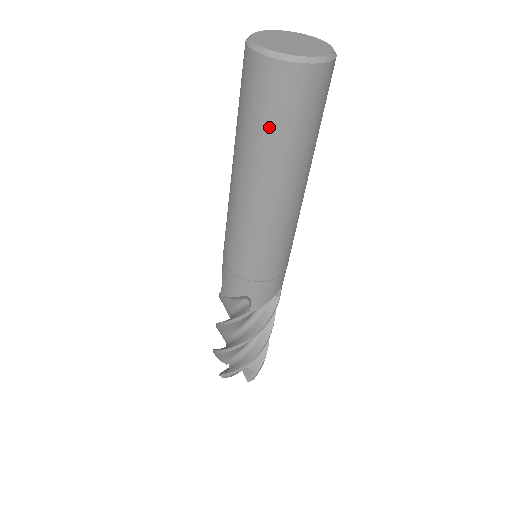
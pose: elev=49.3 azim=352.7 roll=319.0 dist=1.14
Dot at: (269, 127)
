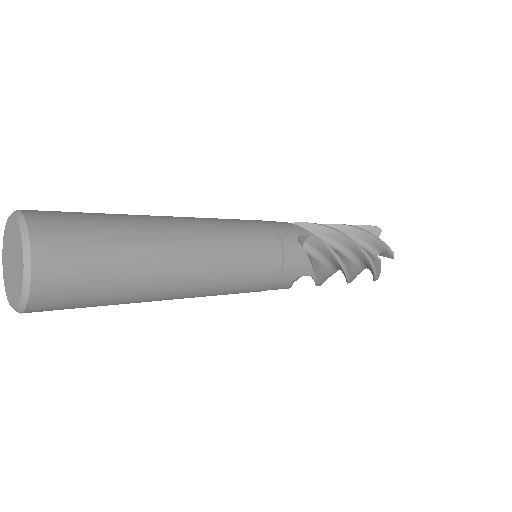
Dot at: (104, 299)
